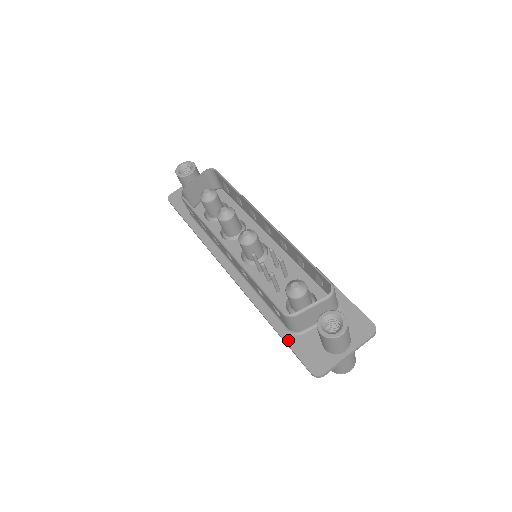
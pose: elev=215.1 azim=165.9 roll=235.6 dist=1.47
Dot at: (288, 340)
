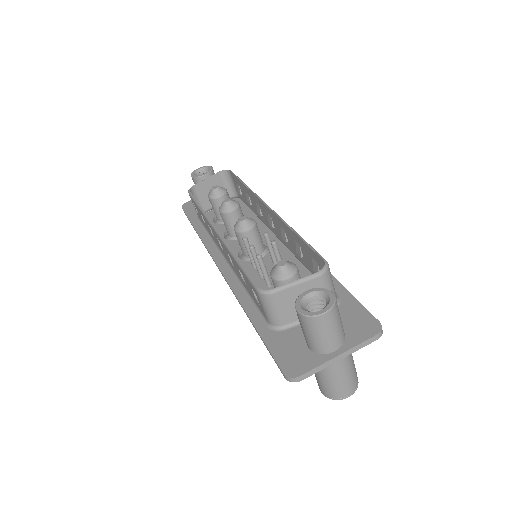
Dot at: (265, 335)
